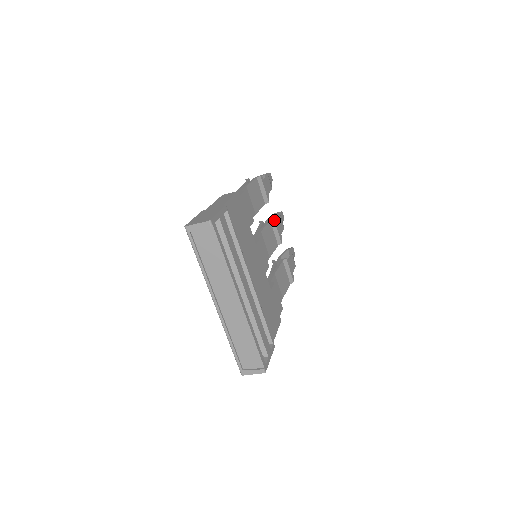
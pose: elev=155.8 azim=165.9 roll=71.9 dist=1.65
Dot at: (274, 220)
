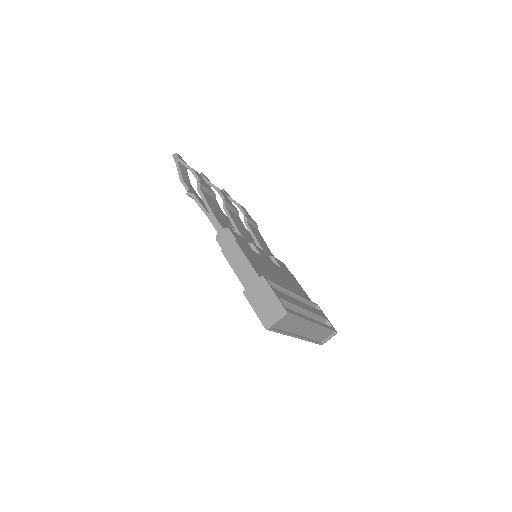
Dot at: (226, 203)
